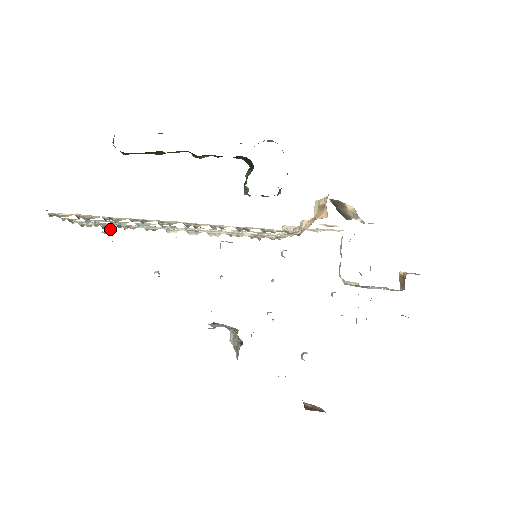
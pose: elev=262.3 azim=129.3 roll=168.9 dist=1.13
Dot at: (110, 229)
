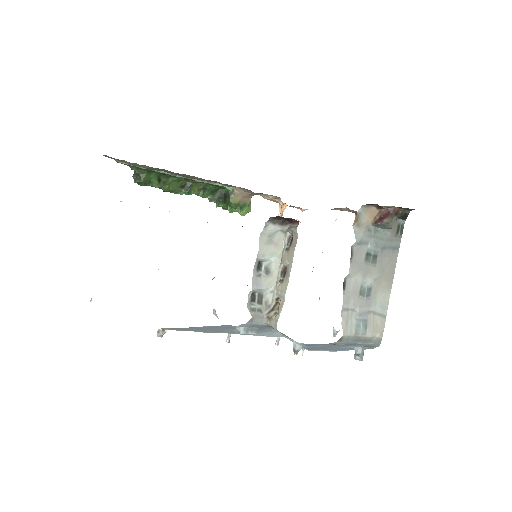
Dot at: occluded
